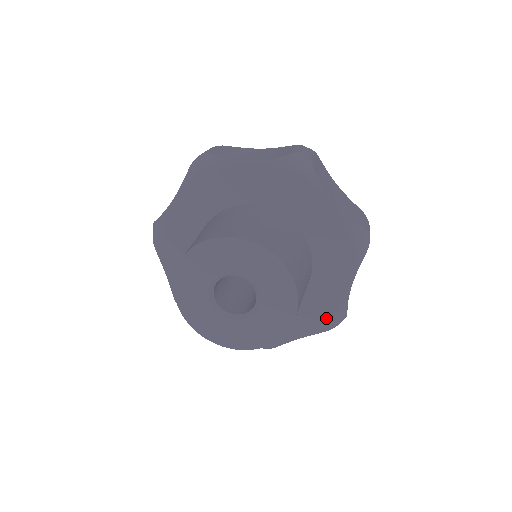
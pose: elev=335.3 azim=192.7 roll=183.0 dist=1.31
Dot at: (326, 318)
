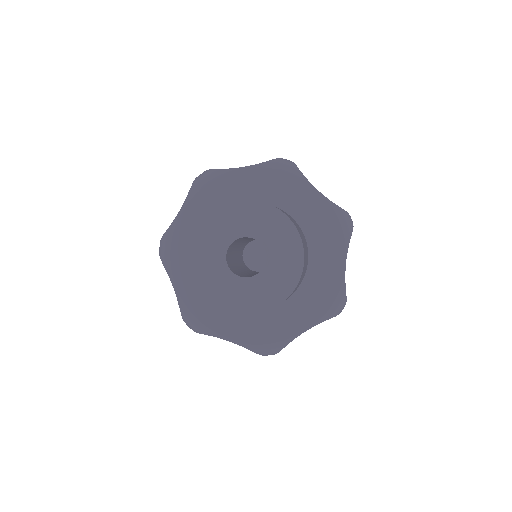
Dot at: (337, 227)
